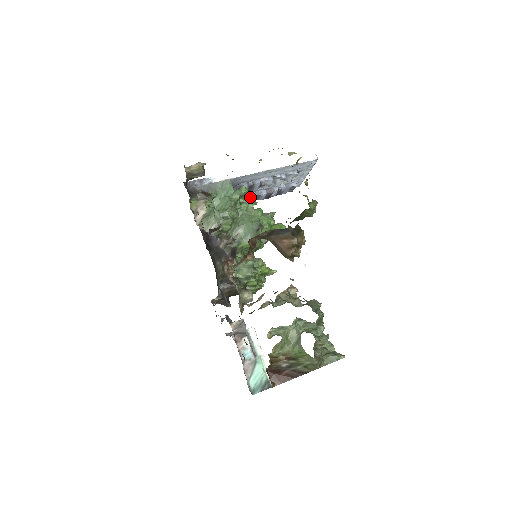
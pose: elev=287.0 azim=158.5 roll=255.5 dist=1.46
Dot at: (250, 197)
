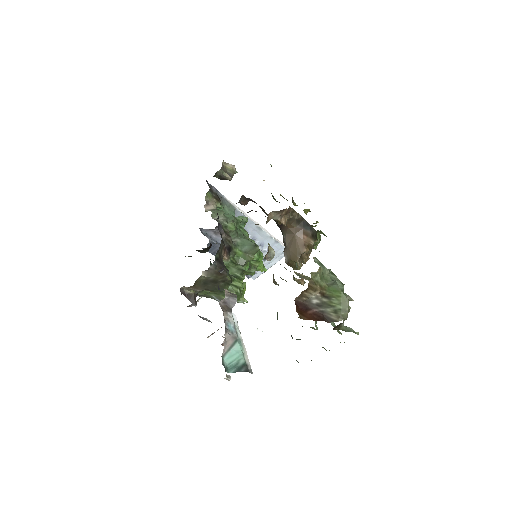
Dot at: occluded
